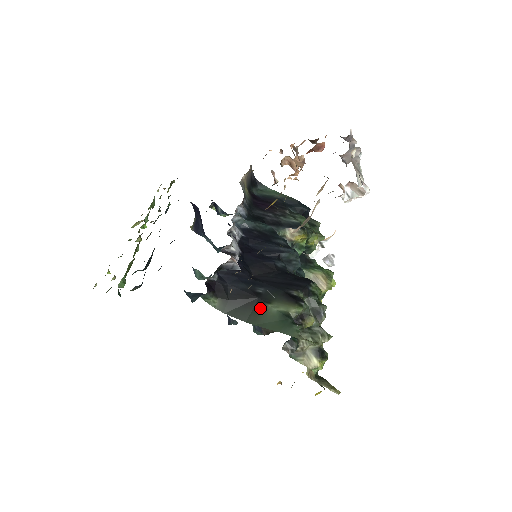
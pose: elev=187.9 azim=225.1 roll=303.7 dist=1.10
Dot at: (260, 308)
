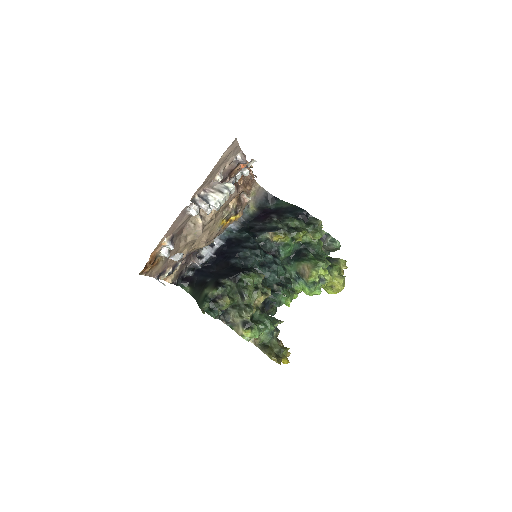
Dot at: (202, 292)
